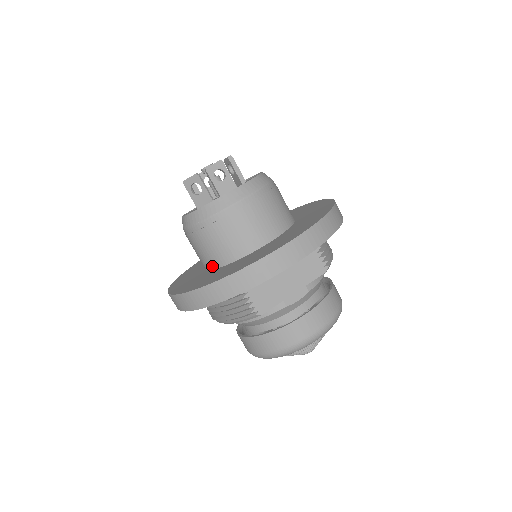
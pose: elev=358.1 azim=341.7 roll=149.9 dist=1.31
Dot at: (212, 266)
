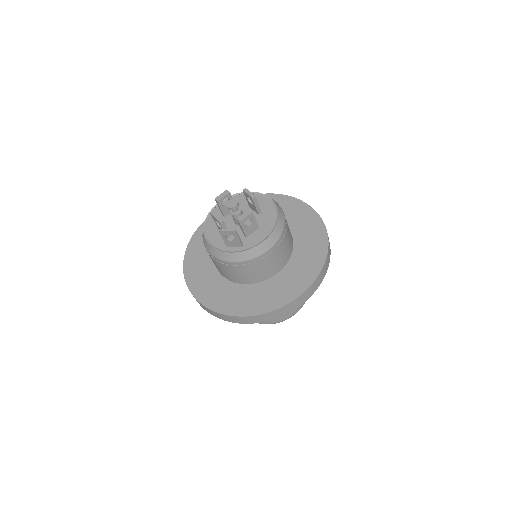
Dot at: (231, 280)
